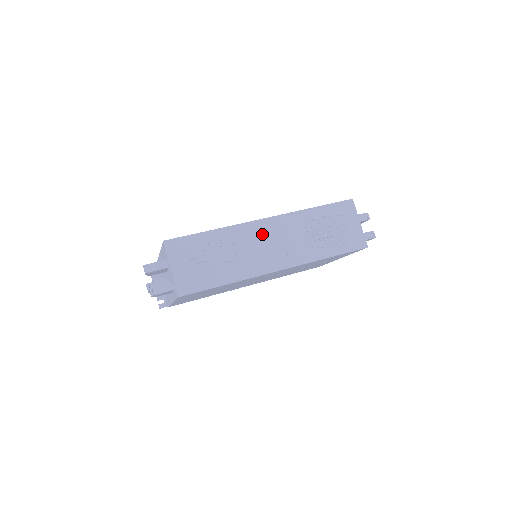
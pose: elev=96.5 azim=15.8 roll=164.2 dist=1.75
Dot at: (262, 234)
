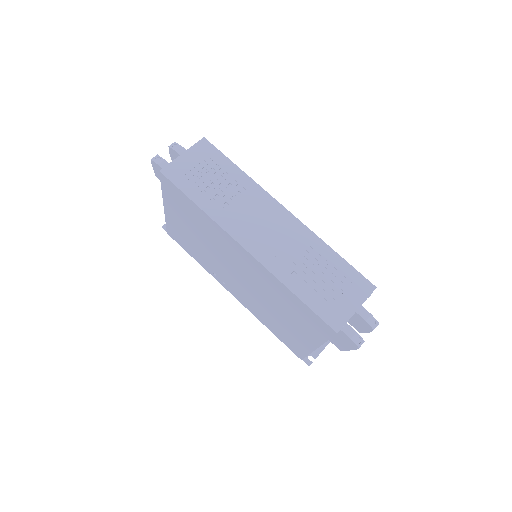
Dot at: (269, 214)
